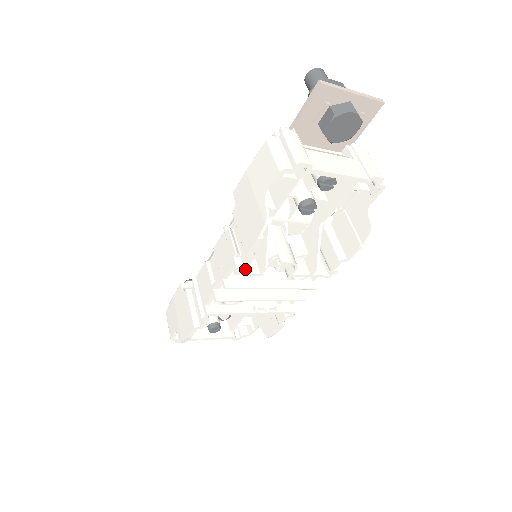
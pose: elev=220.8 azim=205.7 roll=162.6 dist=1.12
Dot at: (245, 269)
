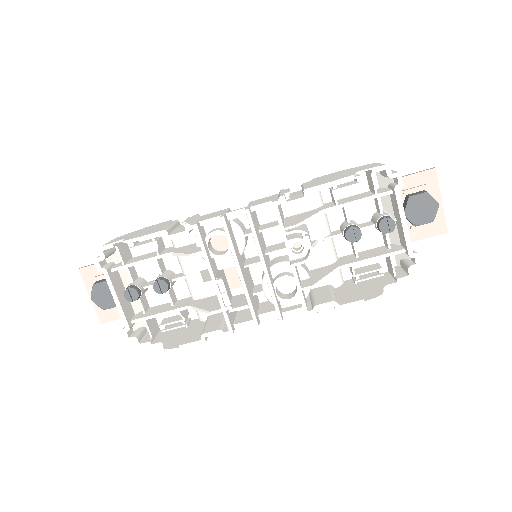
Dot at: occluded
